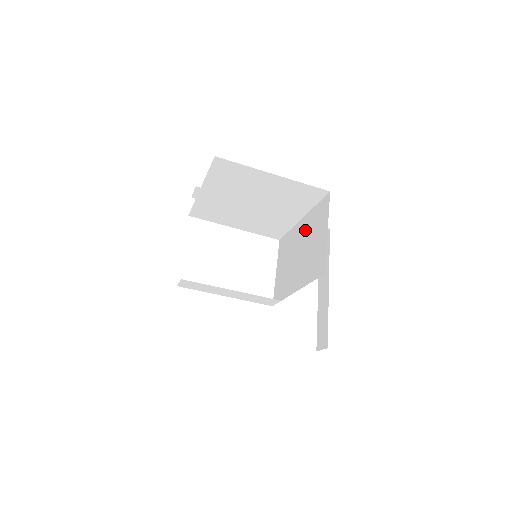
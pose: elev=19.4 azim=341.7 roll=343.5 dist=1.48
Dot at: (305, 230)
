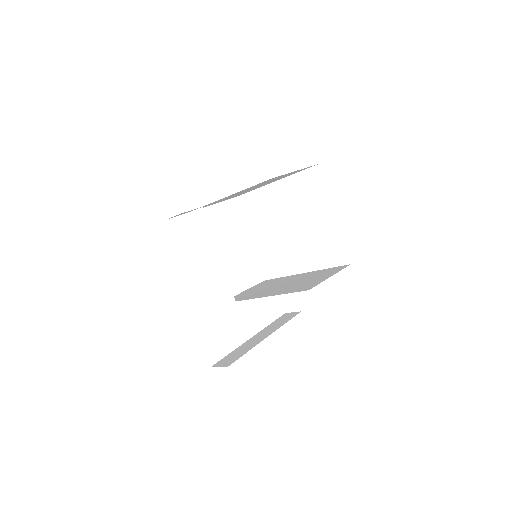
Dot at: (304, 276)
